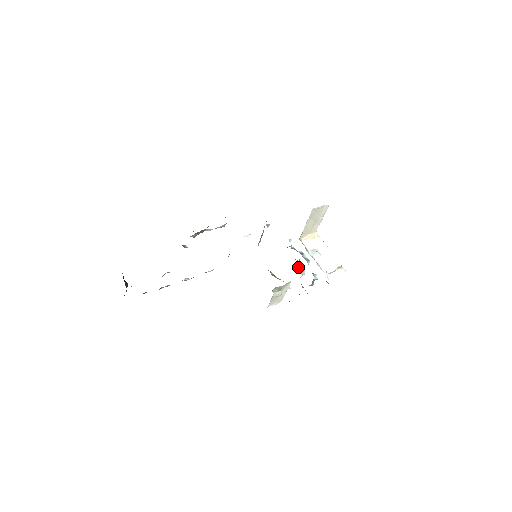
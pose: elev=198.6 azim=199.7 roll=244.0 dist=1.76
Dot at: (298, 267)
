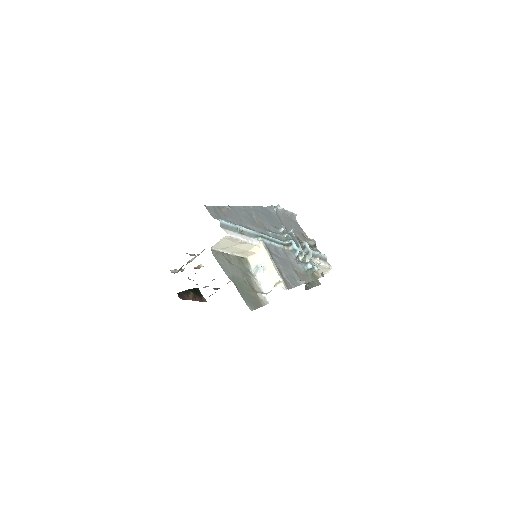
Dot at: (305, 250)
